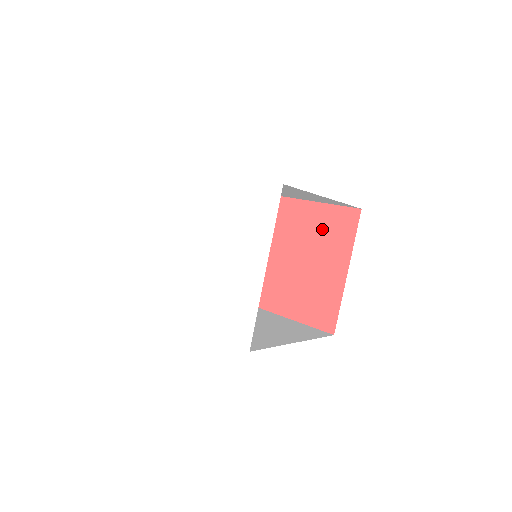
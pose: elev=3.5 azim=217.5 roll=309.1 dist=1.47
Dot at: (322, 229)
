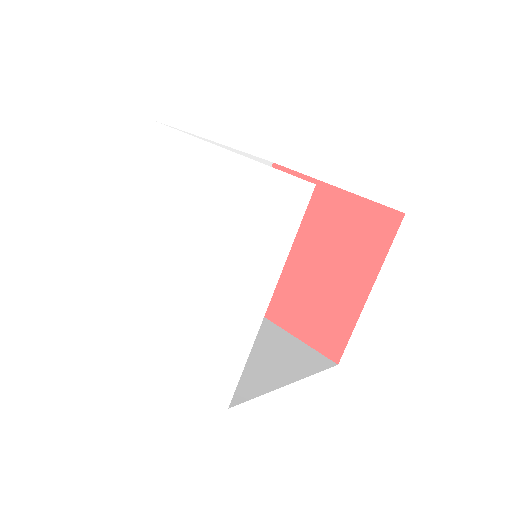
Dot at: (346, 228)
